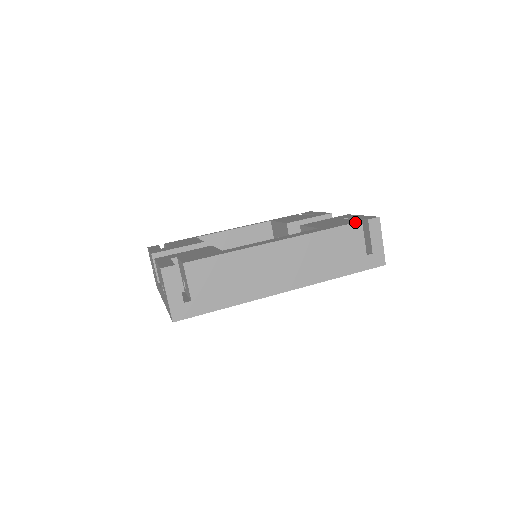
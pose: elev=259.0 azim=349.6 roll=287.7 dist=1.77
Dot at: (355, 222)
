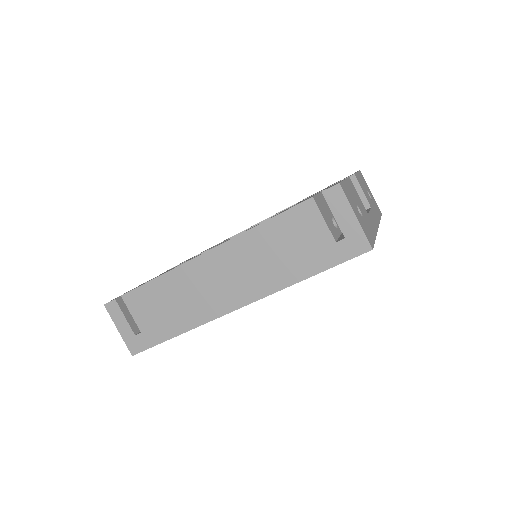
Dot at: occluded
